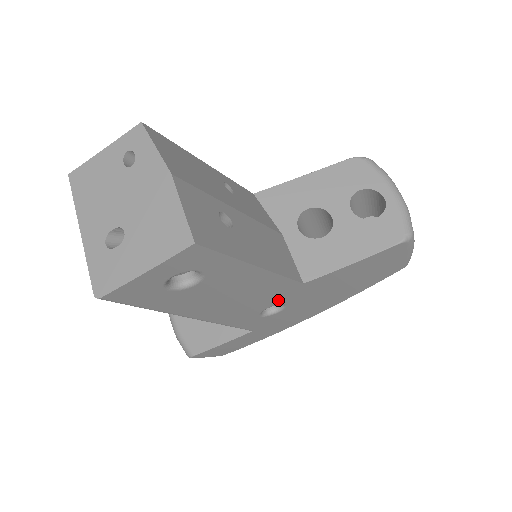
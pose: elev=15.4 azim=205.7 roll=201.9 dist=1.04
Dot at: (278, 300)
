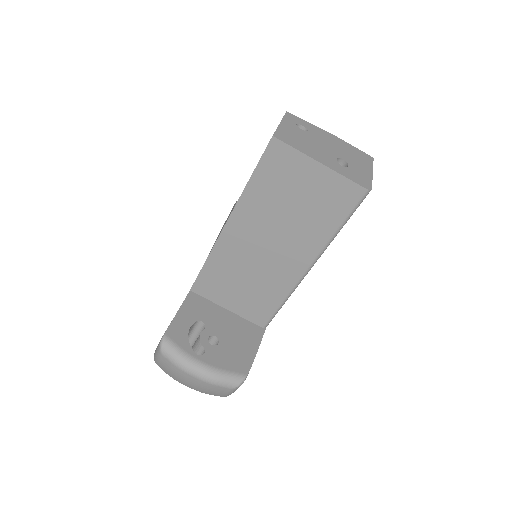
Dot at: occluded
